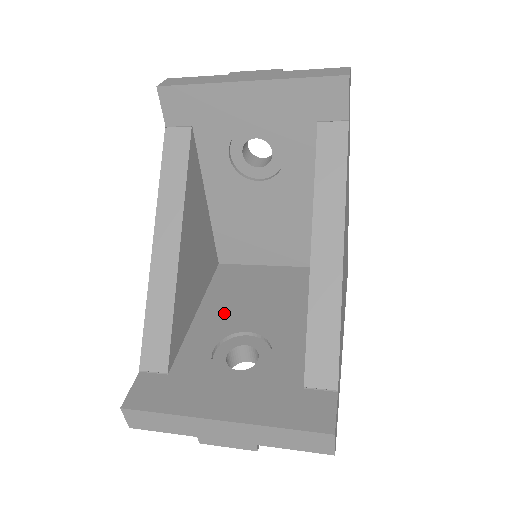
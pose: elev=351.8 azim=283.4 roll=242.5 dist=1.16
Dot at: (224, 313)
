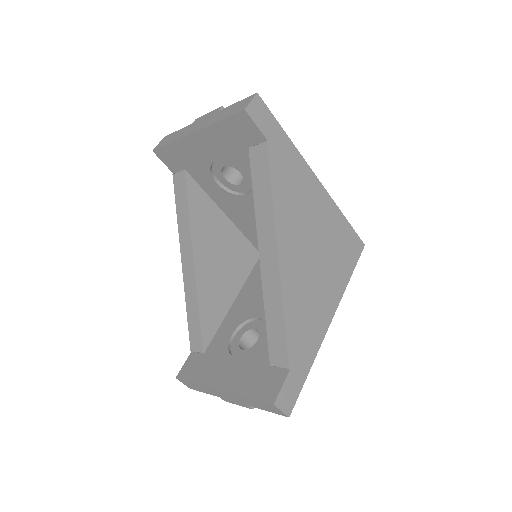
Dot at: (248, 302)
